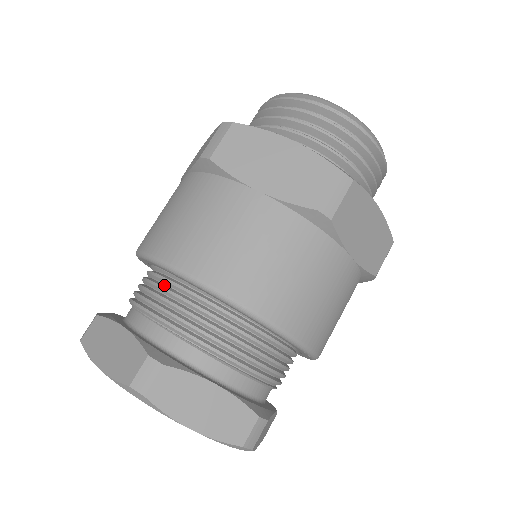
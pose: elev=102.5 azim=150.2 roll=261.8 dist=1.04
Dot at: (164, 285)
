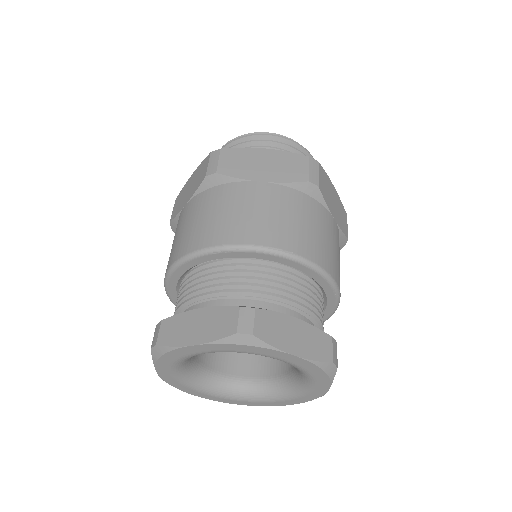
Dot at: (214, 272)
